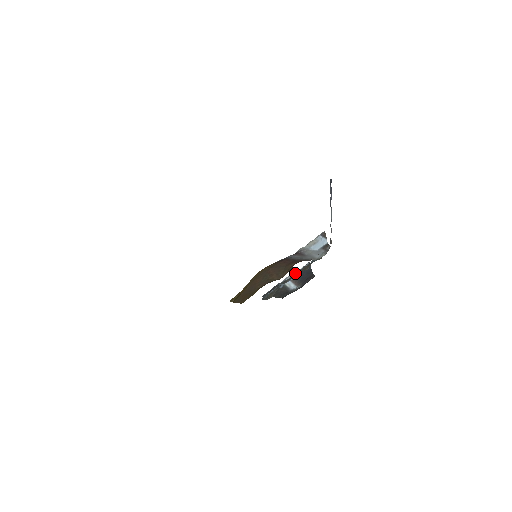
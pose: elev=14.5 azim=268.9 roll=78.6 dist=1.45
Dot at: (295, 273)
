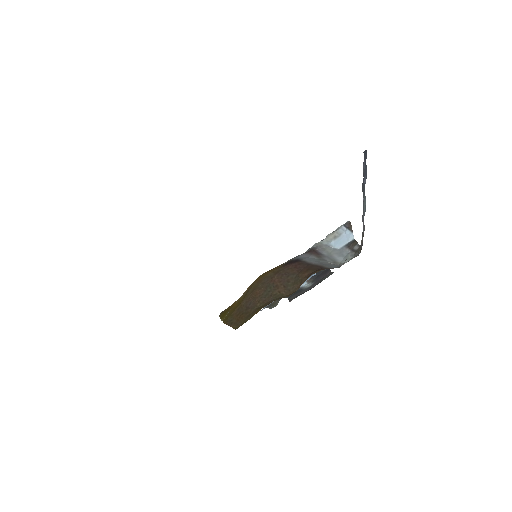
Dot at: occluded
